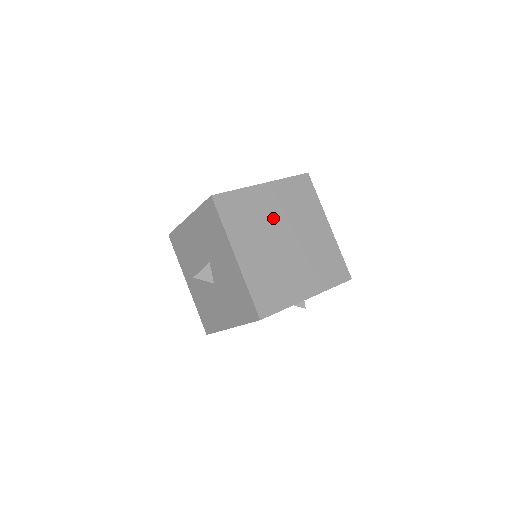
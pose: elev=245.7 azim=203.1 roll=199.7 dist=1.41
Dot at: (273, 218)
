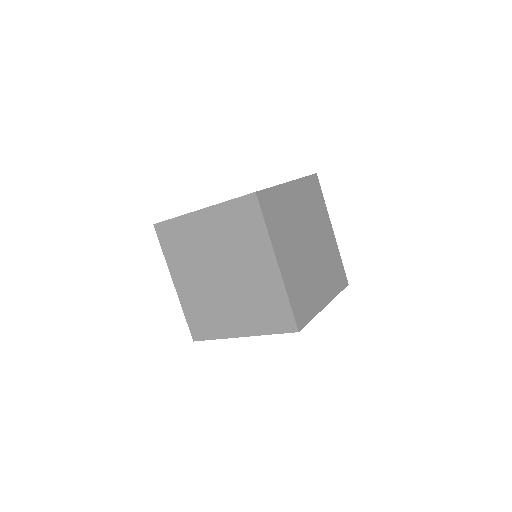
Dot at: (209, 250)
